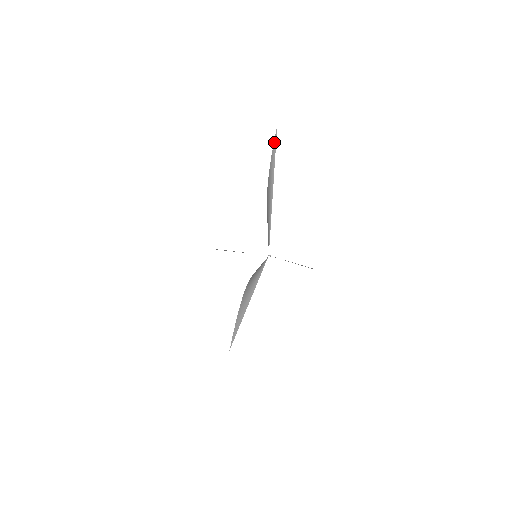
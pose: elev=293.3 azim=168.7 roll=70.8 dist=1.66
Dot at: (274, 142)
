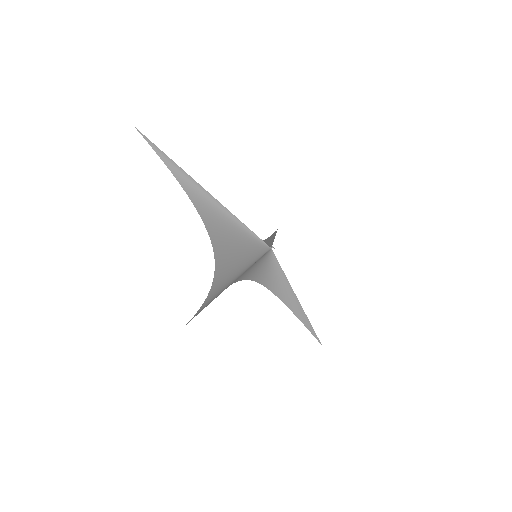
Dot at: (149, 143)
